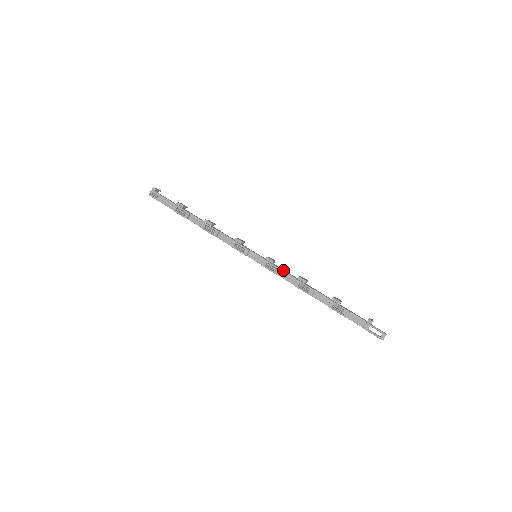
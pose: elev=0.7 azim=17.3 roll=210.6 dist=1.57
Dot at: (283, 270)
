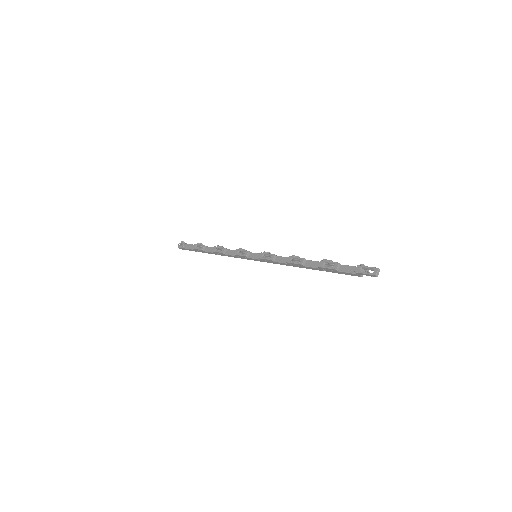
Dot at: (278, 256)
